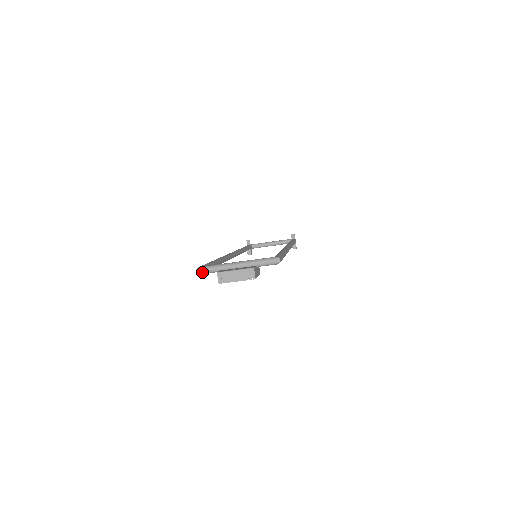
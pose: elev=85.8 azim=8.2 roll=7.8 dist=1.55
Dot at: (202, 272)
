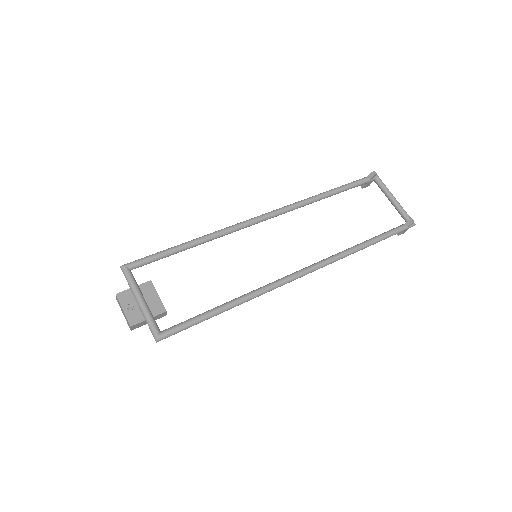
Dot at: (123, 272)
